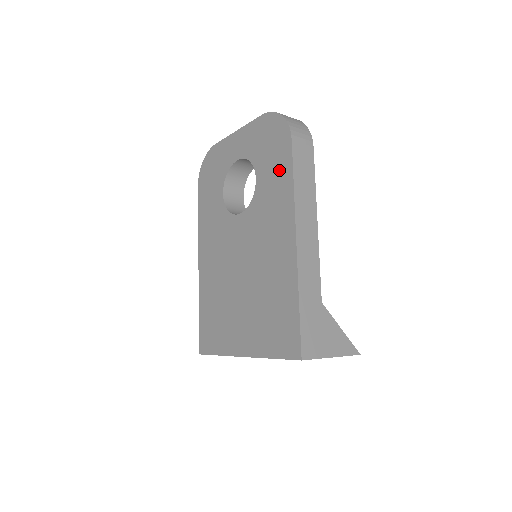
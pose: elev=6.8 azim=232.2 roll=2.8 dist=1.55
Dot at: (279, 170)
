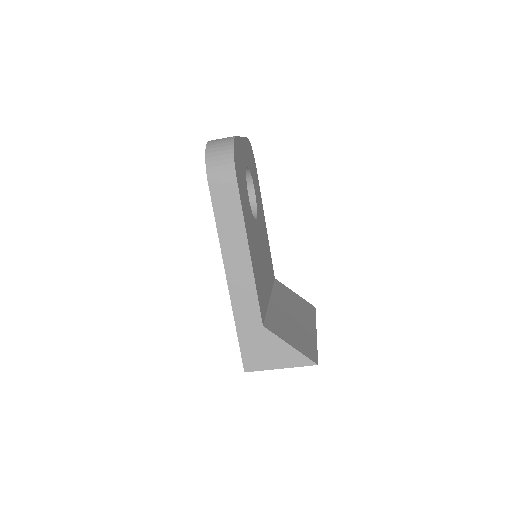
Dot at: occluded
